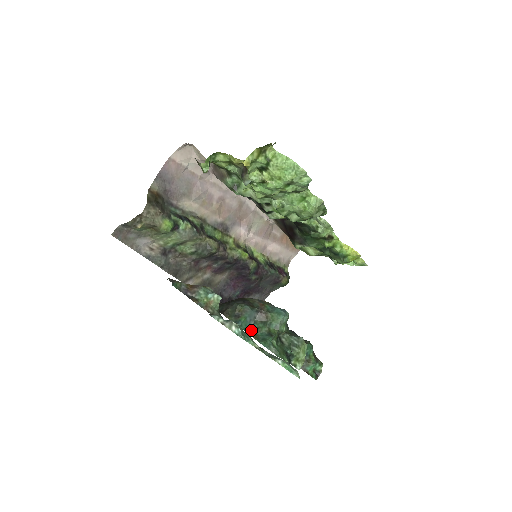
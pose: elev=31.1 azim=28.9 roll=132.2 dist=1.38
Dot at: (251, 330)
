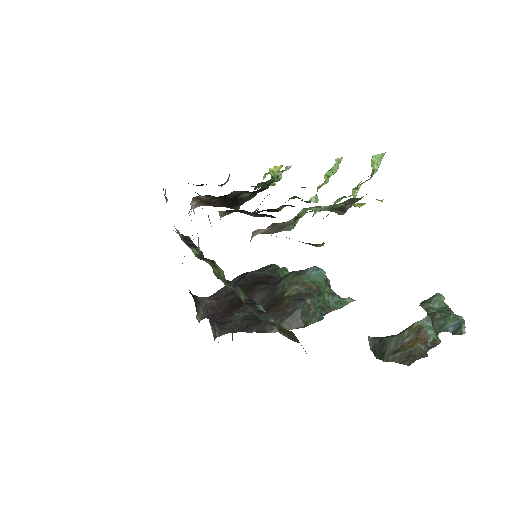
Dot at: (323, 309)
